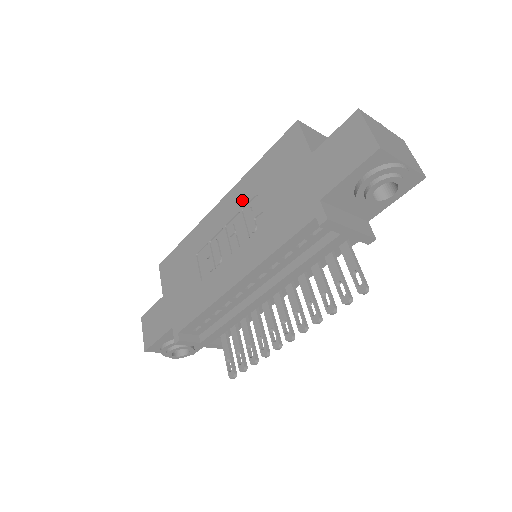
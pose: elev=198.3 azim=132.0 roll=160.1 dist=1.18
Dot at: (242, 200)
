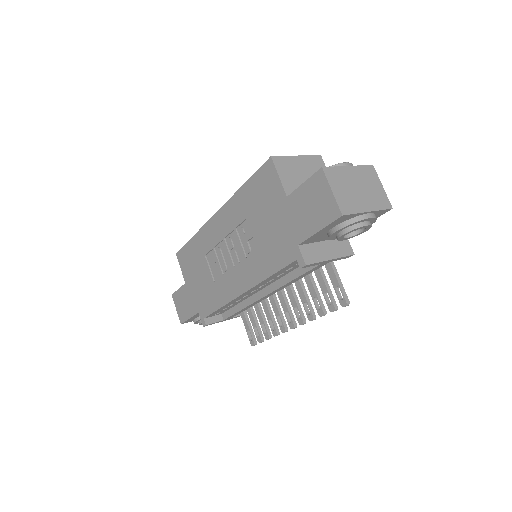
Dot at: (234, 220)
